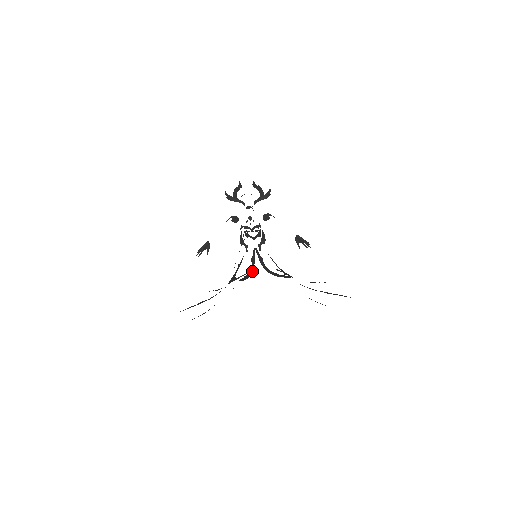
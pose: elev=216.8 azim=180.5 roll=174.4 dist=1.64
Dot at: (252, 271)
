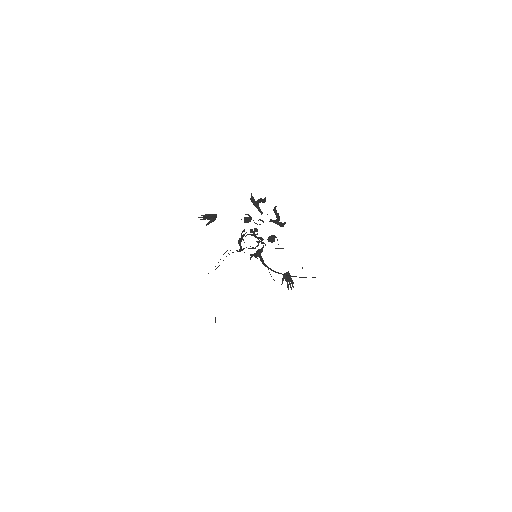
Dot at: occluded
